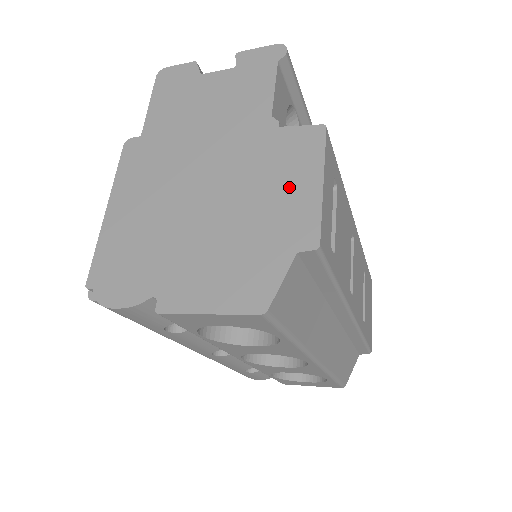
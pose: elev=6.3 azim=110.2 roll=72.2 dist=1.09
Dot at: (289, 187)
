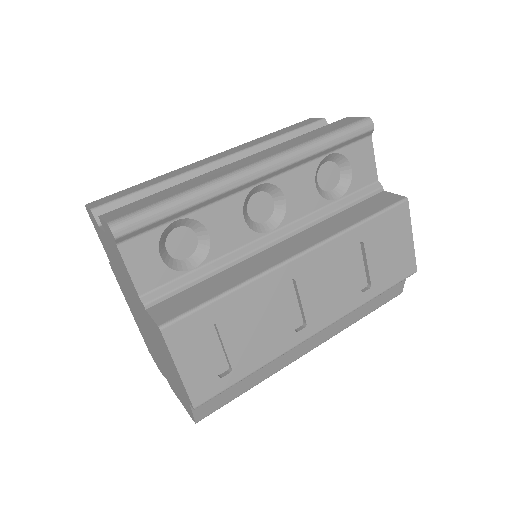
Dot at: (169, 361)
